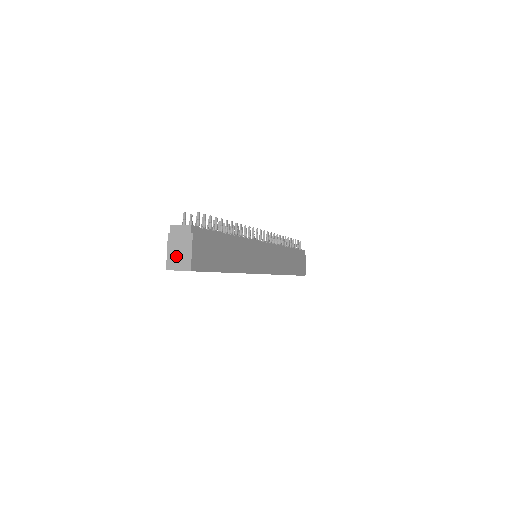
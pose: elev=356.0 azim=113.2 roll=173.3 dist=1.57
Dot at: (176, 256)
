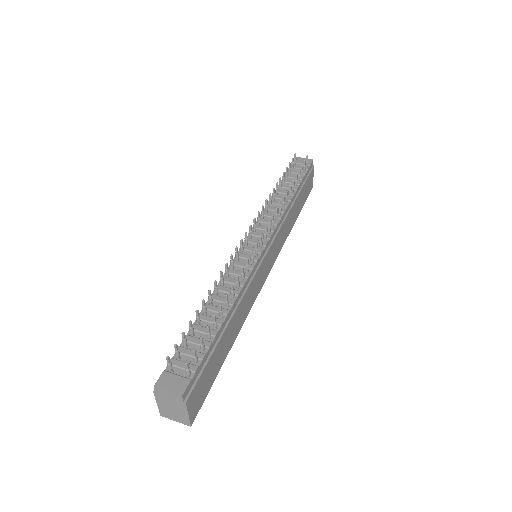
Dot at: (169, 411)
